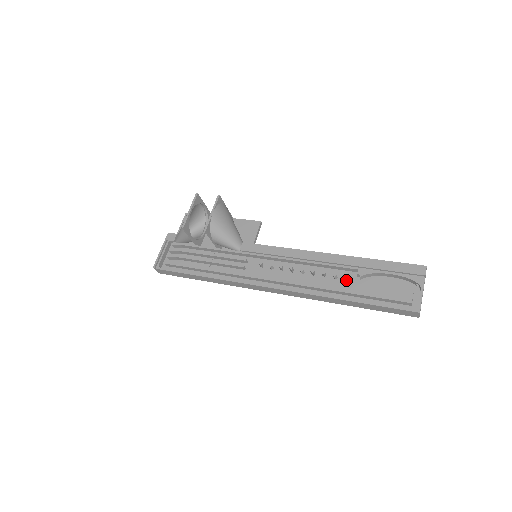
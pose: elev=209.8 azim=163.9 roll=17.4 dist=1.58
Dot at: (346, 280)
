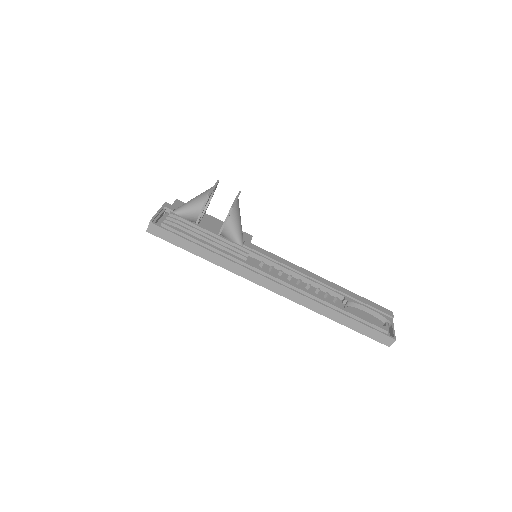
Dot at: (335, 301)
